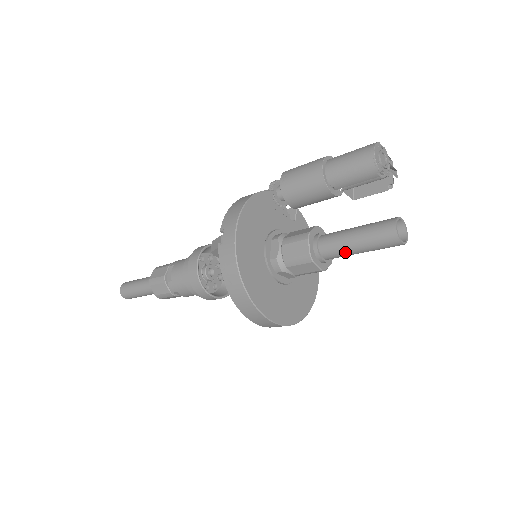
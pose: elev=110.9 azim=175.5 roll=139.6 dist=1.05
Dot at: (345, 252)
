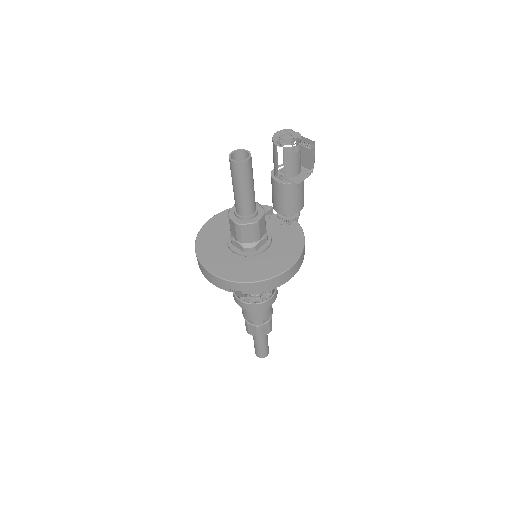
Dot at: (235, 197)
